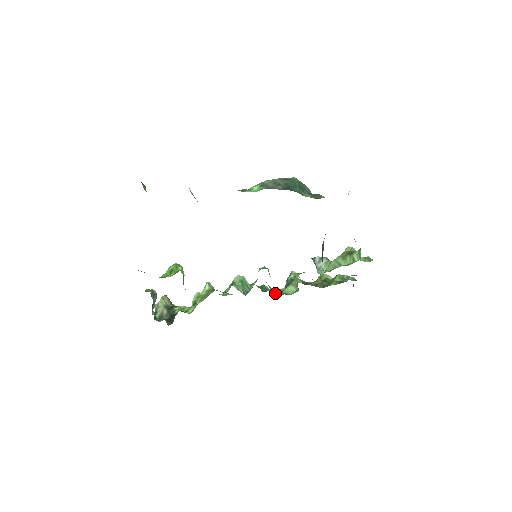
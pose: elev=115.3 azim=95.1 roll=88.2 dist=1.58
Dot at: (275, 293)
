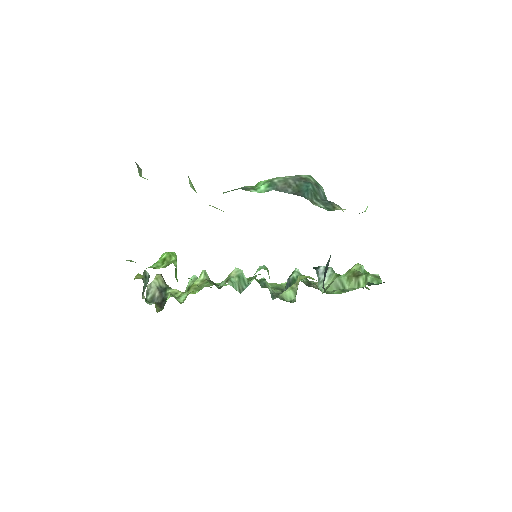
Dot at: (273, 293)
